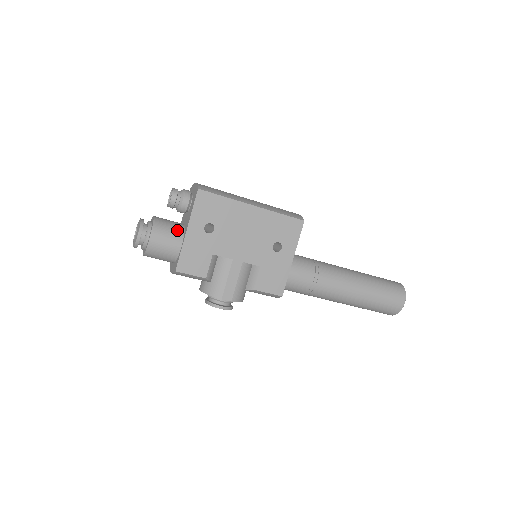
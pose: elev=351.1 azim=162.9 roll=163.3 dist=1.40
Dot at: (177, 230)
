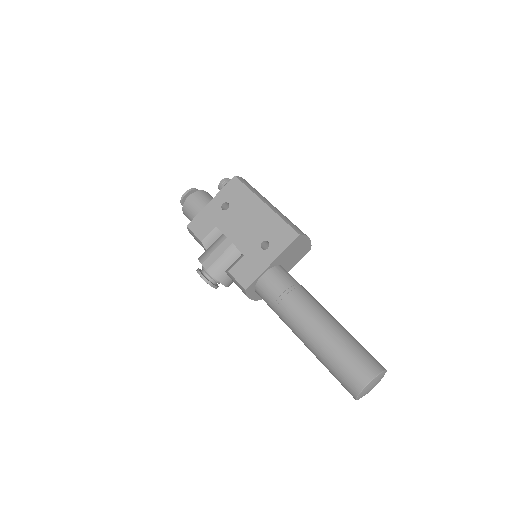
Dot at: occluded
